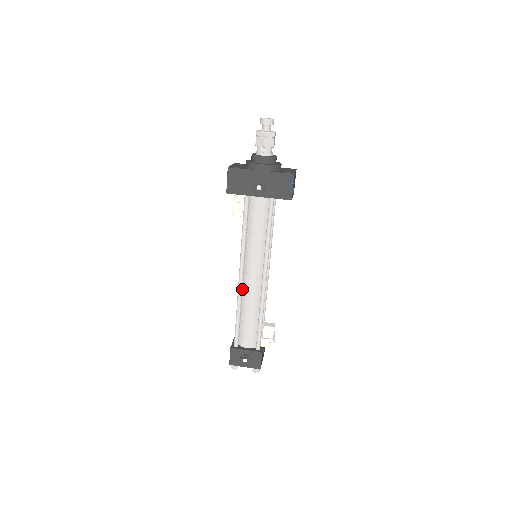
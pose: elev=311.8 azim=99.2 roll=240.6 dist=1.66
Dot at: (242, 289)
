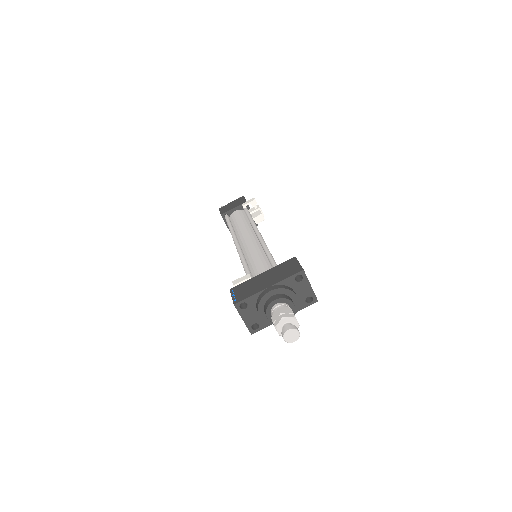
Dot at: occluded
